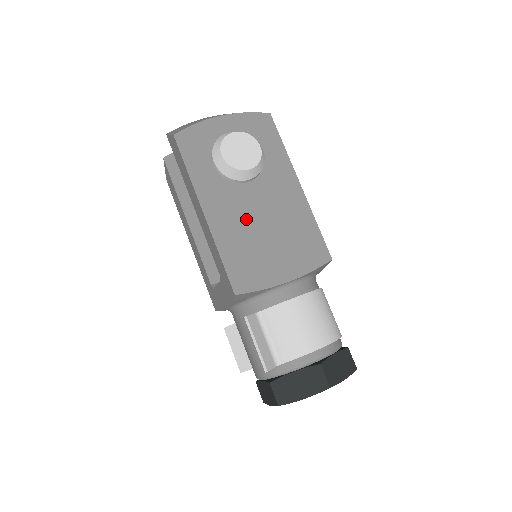
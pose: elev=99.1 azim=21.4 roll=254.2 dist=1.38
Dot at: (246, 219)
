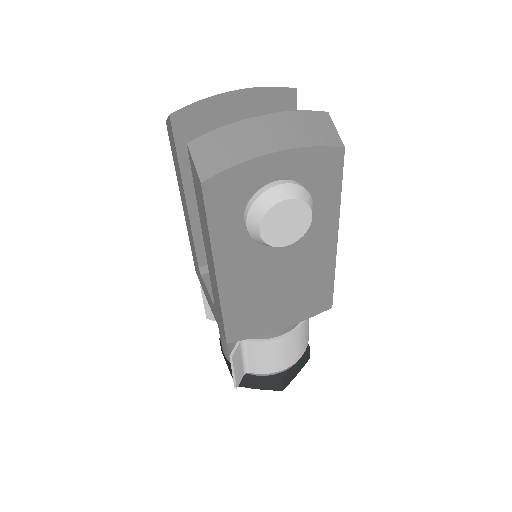
Dot at: (262, 279)
